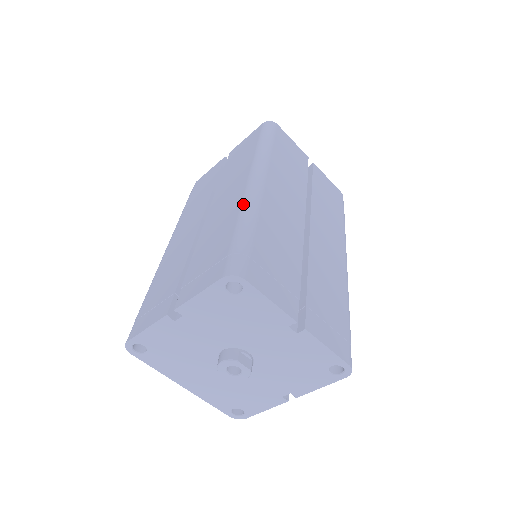
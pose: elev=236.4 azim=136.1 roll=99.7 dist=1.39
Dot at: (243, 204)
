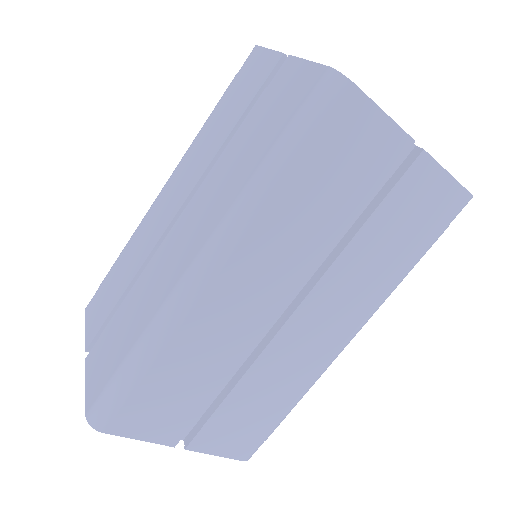
Dot at: (157, 315)
